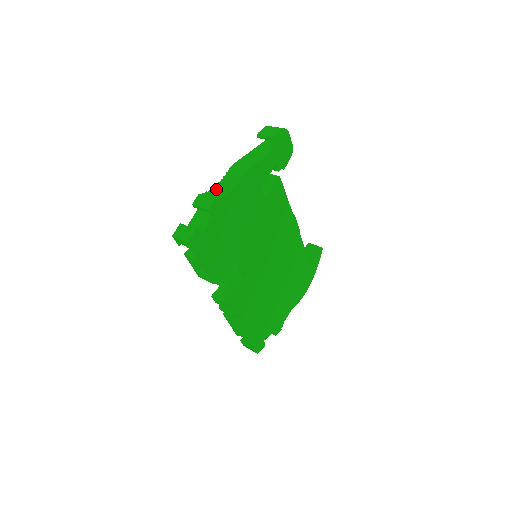
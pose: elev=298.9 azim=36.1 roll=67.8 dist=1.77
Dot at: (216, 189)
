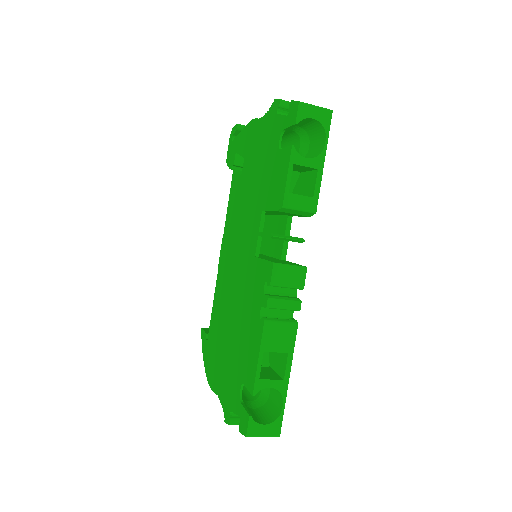
Dot at: occluded
